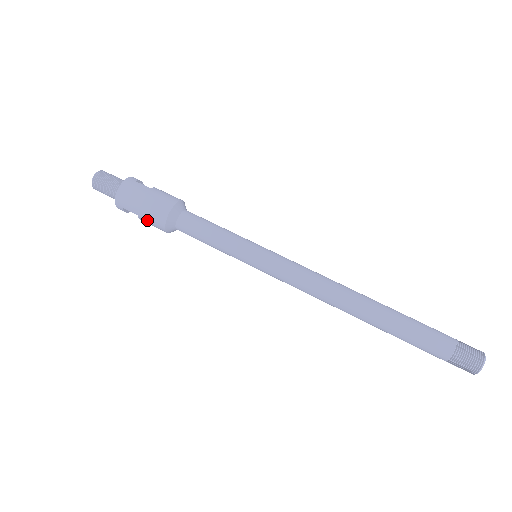
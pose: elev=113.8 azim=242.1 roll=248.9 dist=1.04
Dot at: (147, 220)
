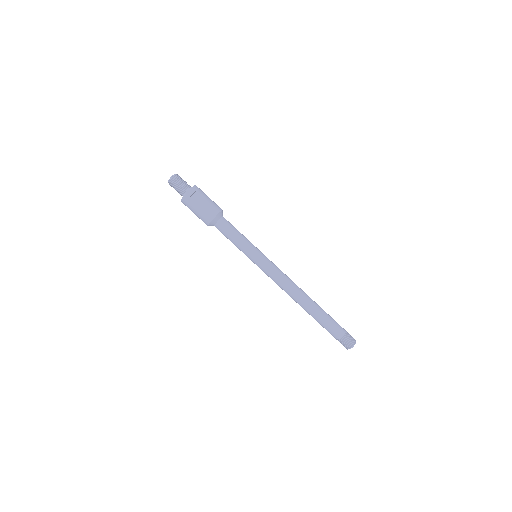
Dot at: occluded
